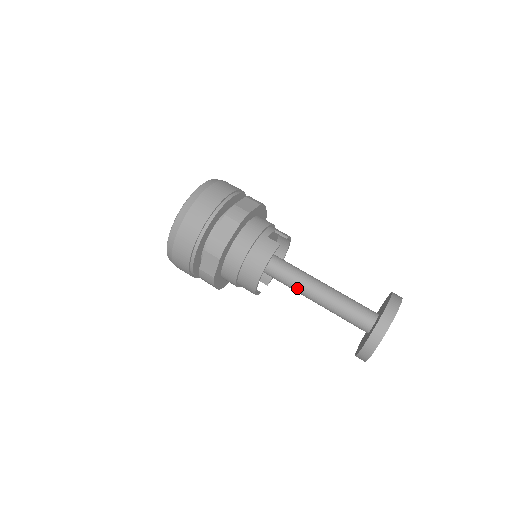
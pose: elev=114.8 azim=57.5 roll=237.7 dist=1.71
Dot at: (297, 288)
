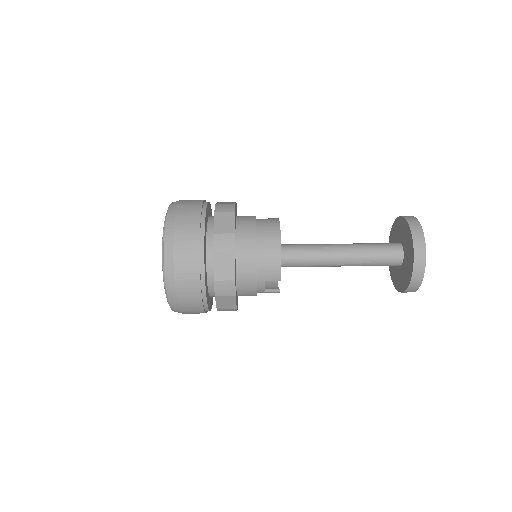
Dot at: (315, 250)
